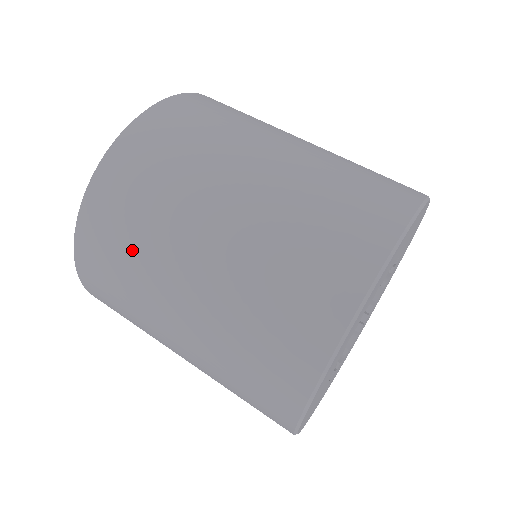
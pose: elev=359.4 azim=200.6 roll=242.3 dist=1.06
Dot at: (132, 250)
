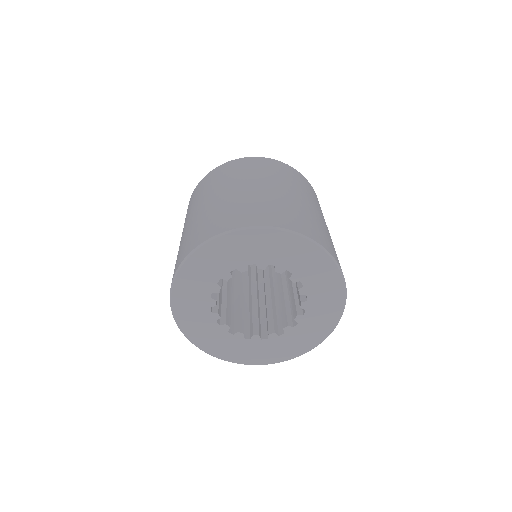
Dot at: occluded
